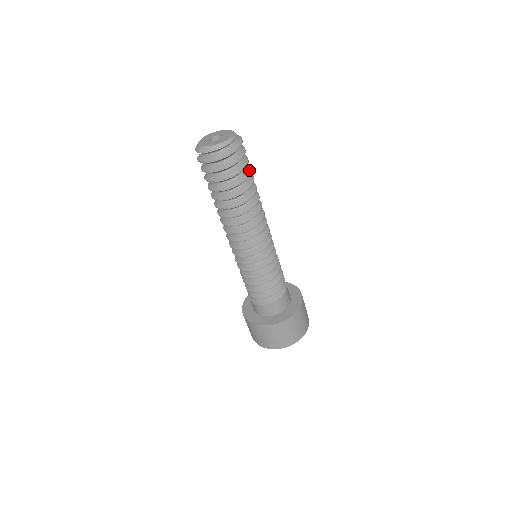
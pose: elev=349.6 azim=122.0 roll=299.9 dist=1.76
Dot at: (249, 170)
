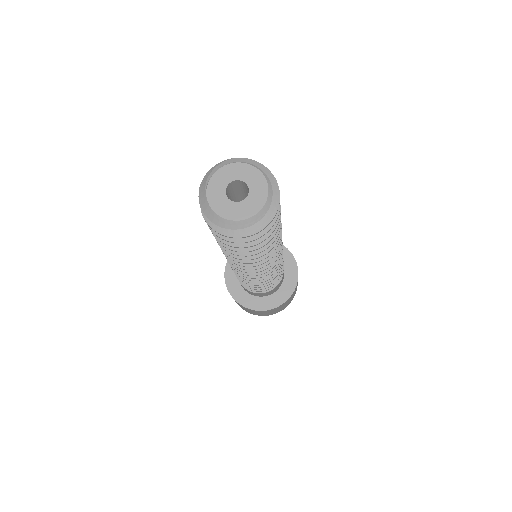
Dot at: occluded
